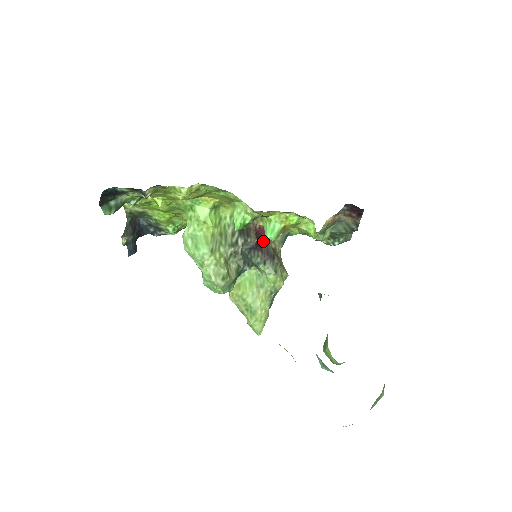
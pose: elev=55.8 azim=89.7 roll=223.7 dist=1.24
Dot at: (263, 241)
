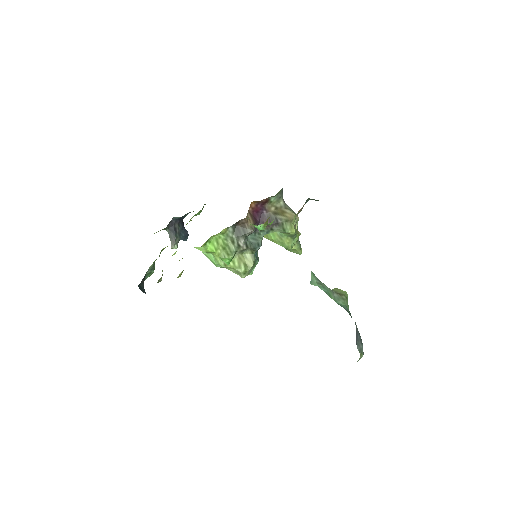
Dot at: (262, 213)
